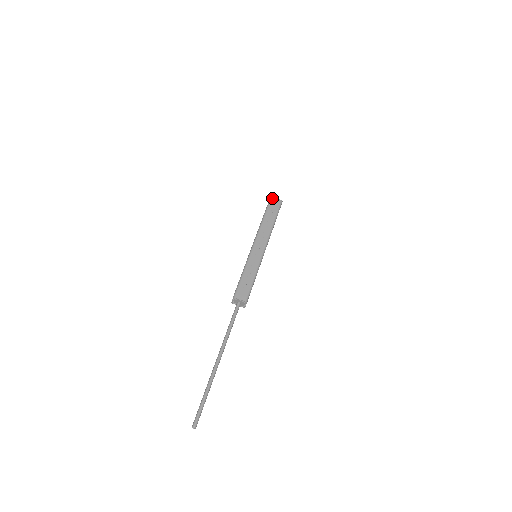
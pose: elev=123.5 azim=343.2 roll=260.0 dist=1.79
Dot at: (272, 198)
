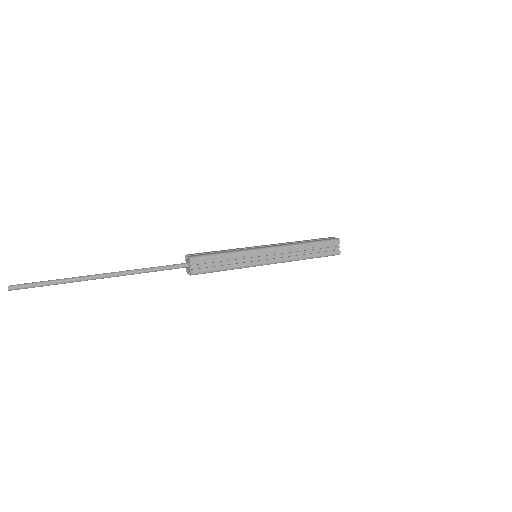
Dot at: (330, 237)
